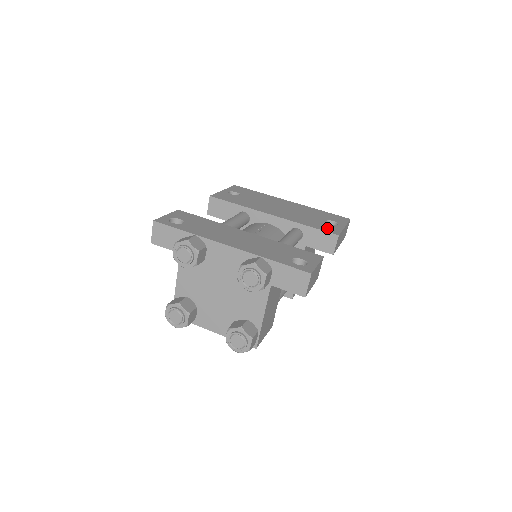
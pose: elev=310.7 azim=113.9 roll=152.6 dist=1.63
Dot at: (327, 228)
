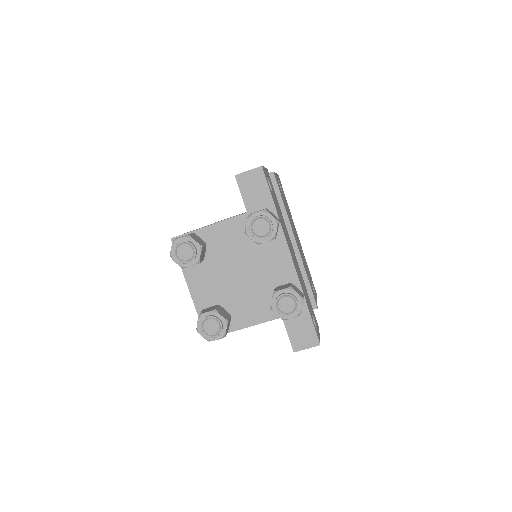
Dot at: occluded
